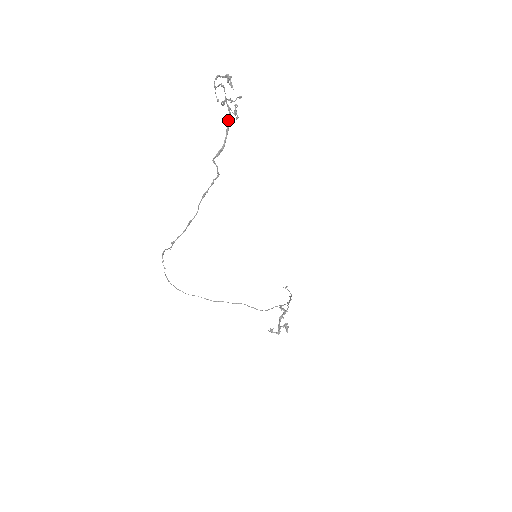
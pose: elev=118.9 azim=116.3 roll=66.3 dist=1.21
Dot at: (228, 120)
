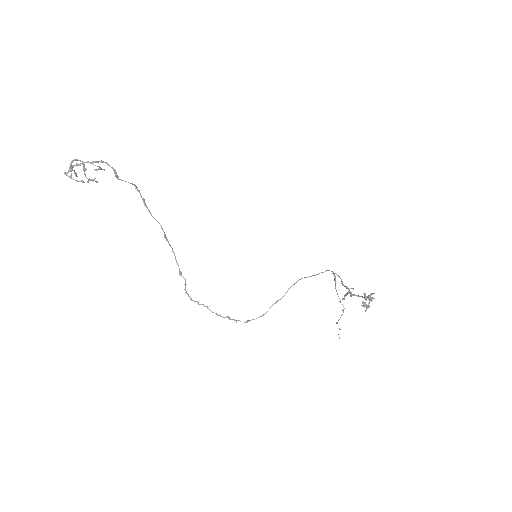
Dot at: (97, 162)
